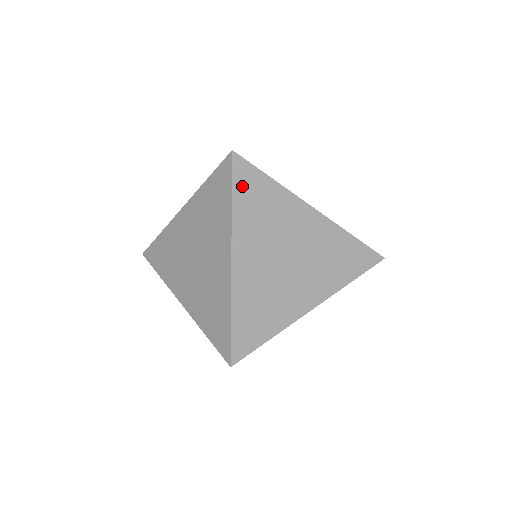
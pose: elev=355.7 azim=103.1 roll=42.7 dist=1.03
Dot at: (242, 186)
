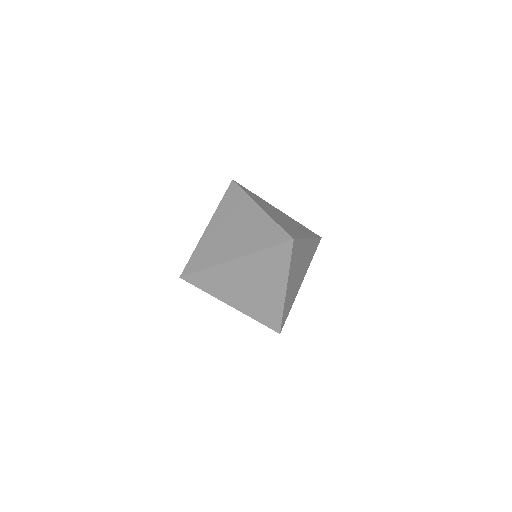
Dot at: (294, 253)
